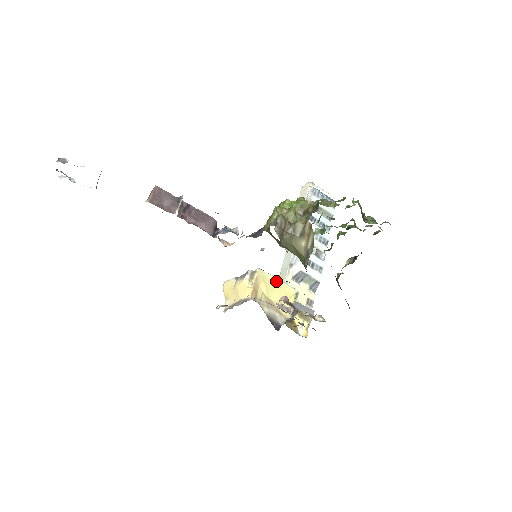
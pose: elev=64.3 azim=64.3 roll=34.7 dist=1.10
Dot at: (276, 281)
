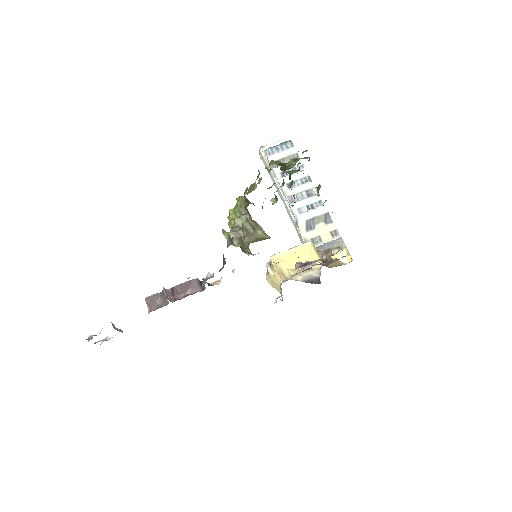
Dot at: (290, 251)
